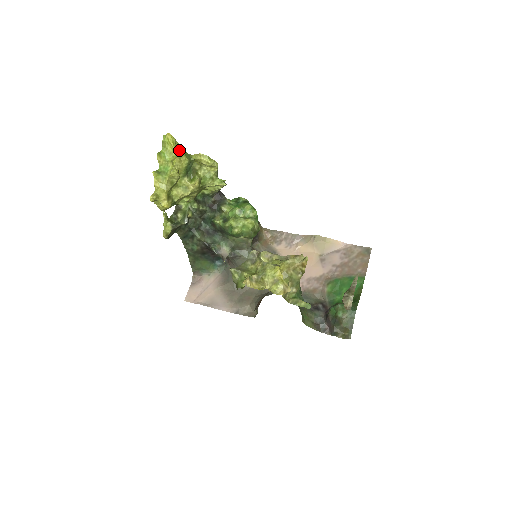
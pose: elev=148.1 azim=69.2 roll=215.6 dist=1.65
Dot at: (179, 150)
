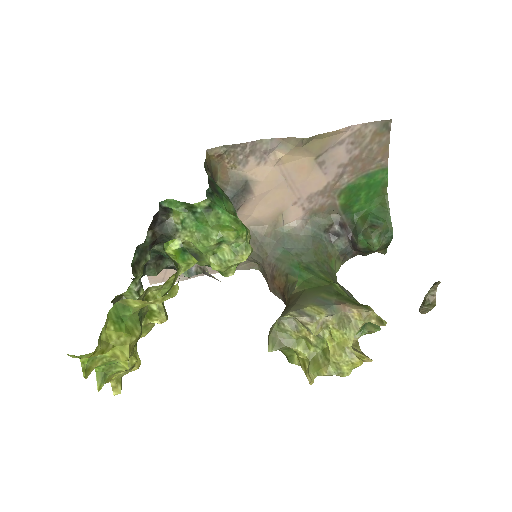
Dot at: (116, 341)
